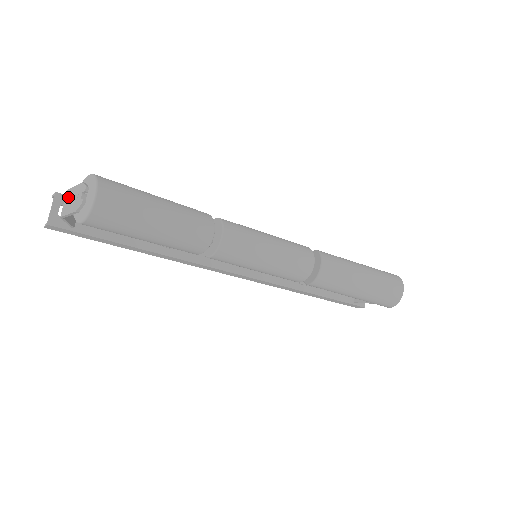
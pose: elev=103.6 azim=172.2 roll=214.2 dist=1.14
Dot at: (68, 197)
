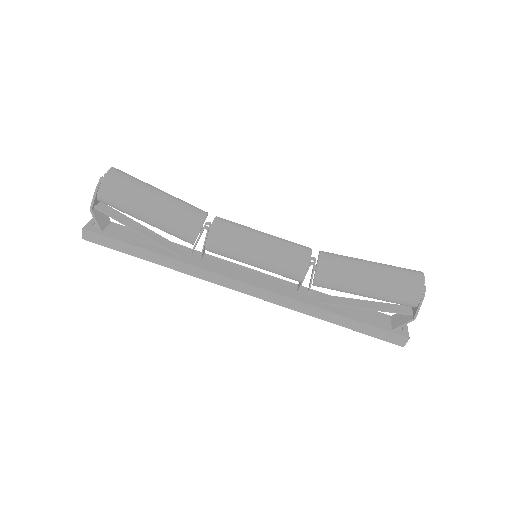
Dot at: occluded
